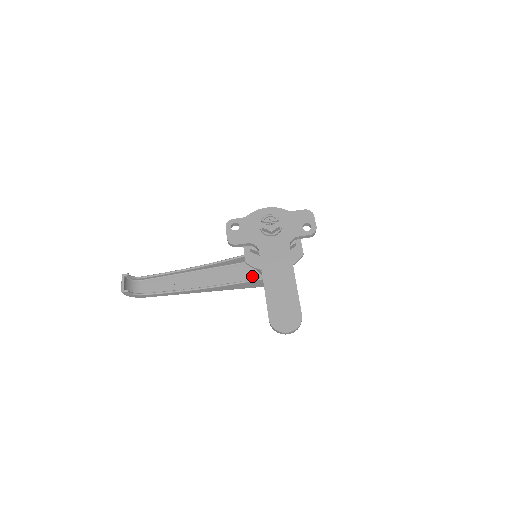
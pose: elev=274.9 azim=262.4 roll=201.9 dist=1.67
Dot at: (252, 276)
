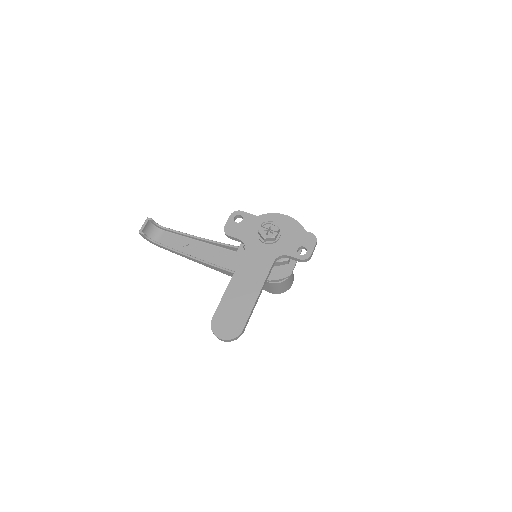
Dot at: occluded
